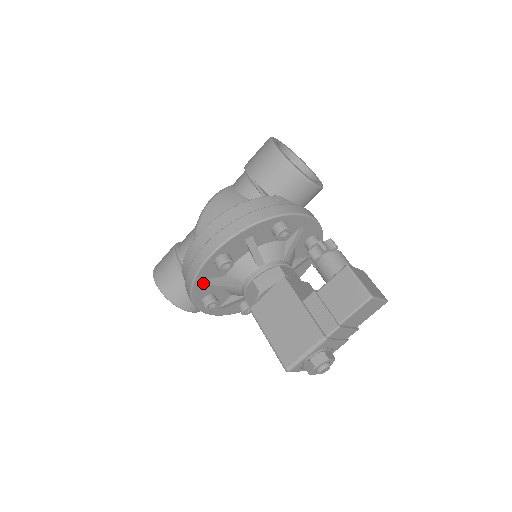
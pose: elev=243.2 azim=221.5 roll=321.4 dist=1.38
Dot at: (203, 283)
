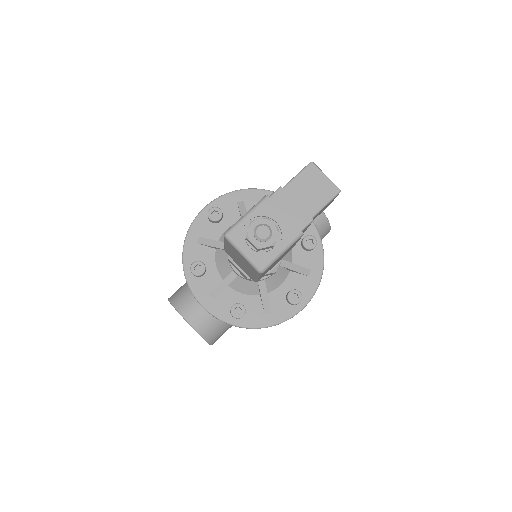
Dot at: (196, 240)
